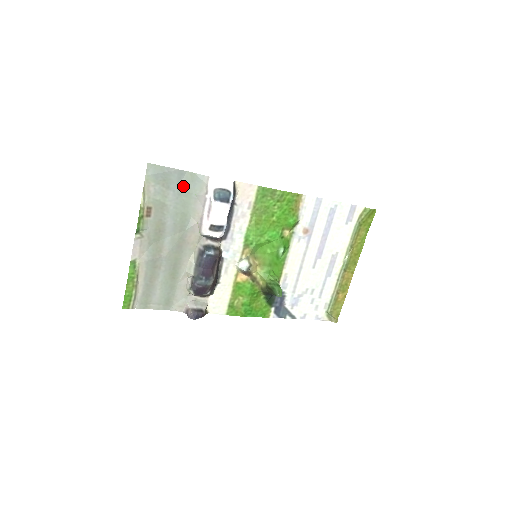
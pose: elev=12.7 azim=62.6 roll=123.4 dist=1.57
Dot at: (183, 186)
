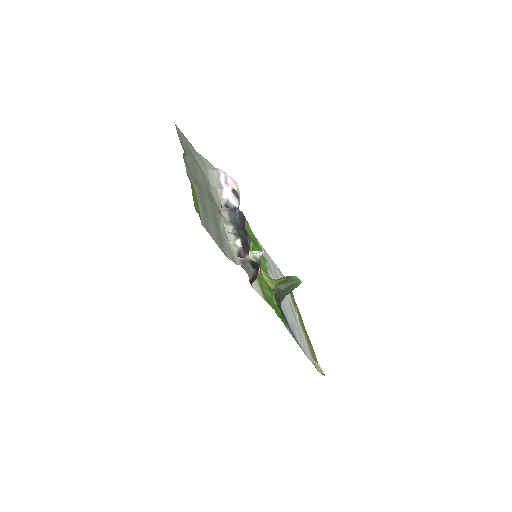
Dot at: (197, 158)
